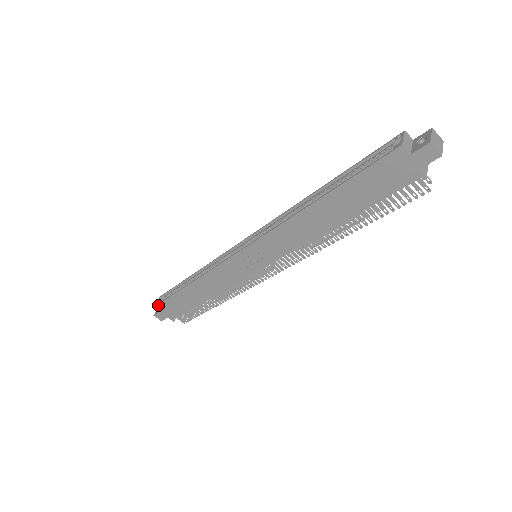
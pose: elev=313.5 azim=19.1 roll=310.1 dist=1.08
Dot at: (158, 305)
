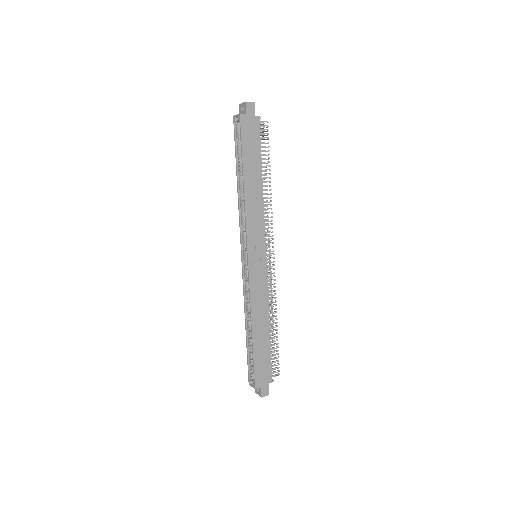
Dot at: (255, 381)
